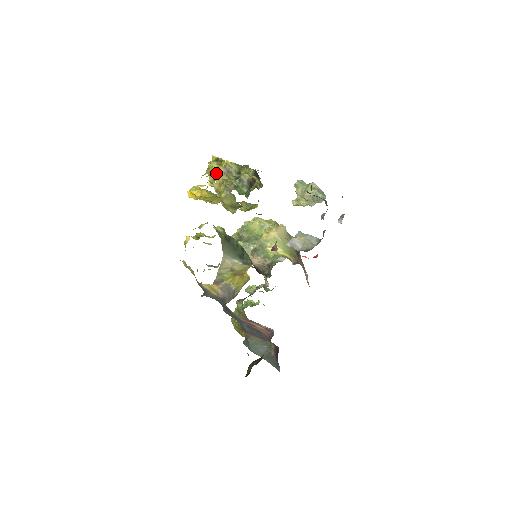
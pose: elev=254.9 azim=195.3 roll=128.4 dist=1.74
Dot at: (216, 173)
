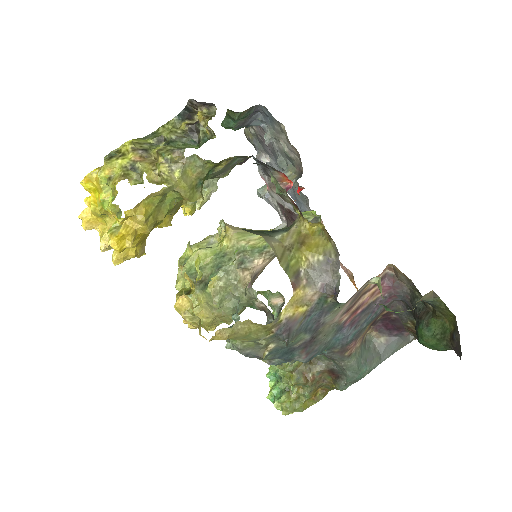
Dot at: (131, 167)
